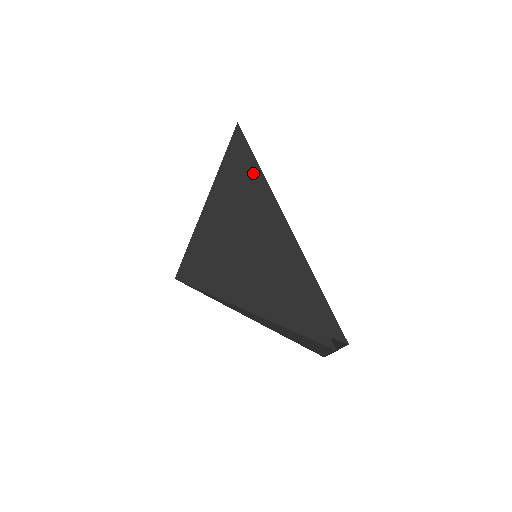
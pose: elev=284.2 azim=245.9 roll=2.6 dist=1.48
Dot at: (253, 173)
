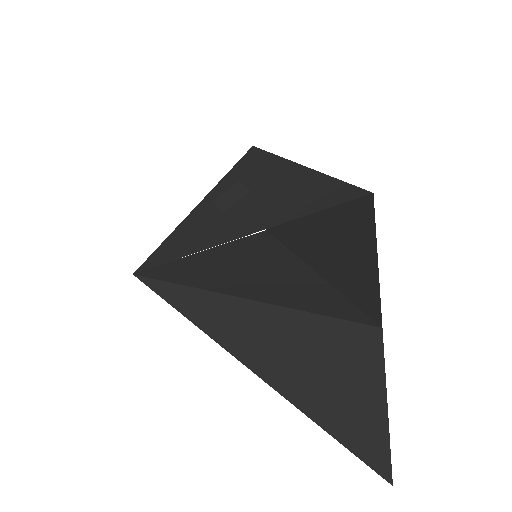
Dot at: (258, 158)
